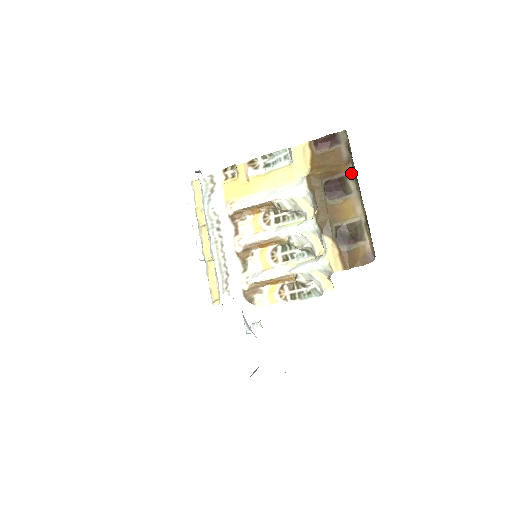
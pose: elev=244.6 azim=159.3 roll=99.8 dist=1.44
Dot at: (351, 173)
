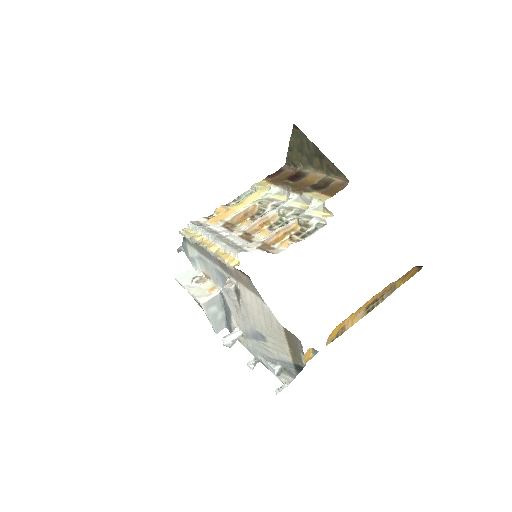
Dot at: (301, 168)
